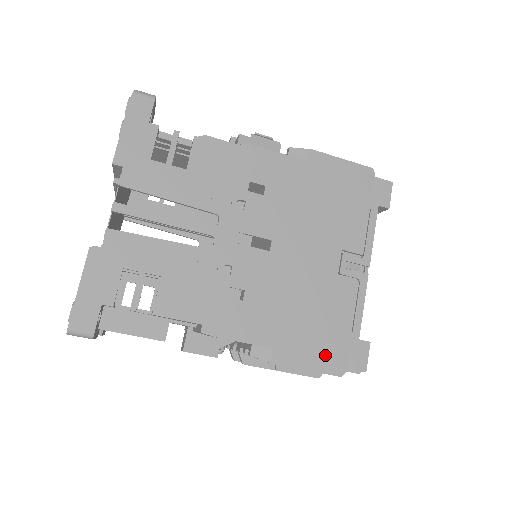
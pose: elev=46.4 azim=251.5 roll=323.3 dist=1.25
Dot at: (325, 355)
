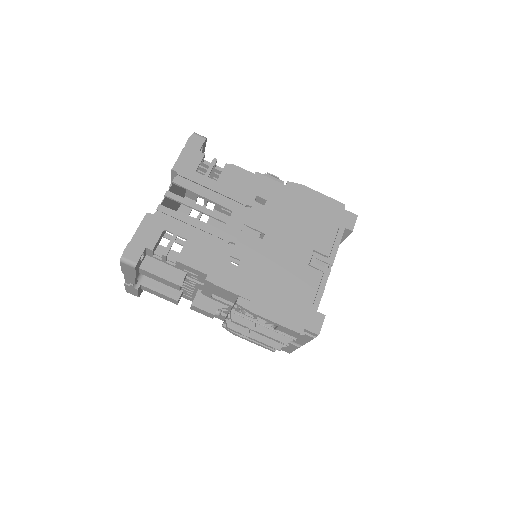
Dot at: (290, 316)
